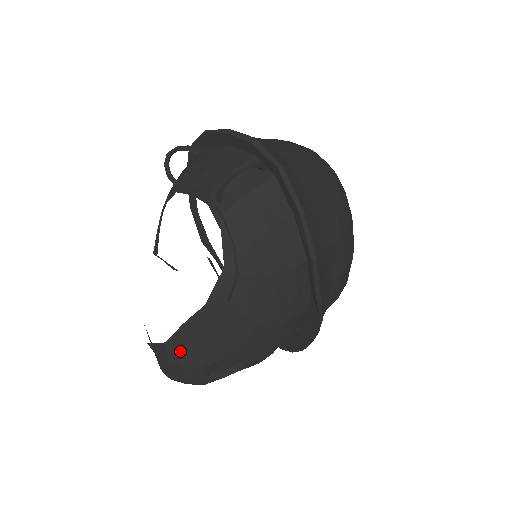
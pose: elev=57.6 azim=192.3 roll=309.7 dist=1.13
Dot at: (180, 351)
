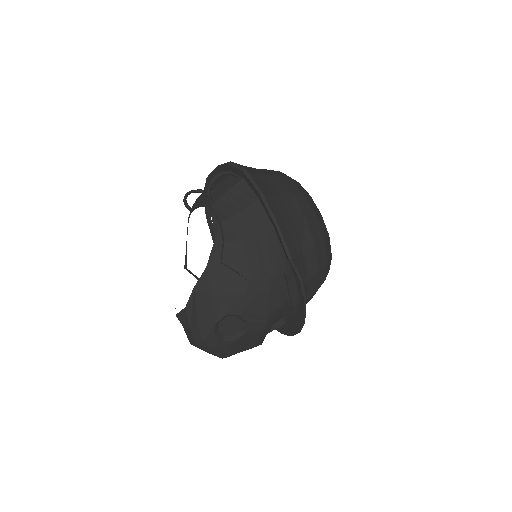
Dot at: (196, 312)
